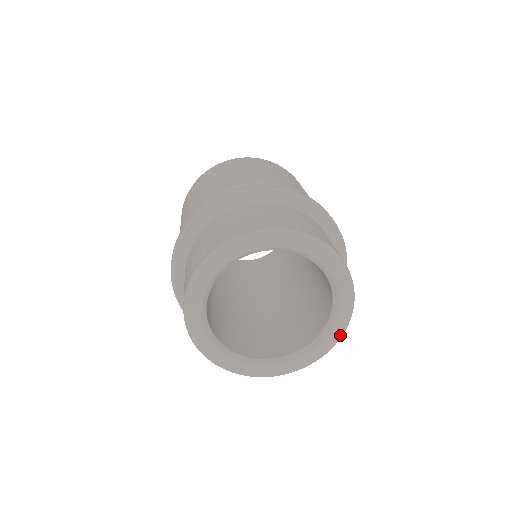
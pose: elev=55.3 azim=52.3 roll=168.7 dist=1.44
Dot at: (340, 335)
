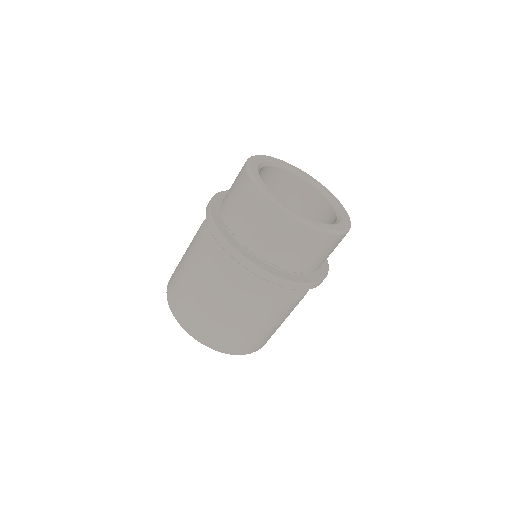
Dot at: (348, 227)
